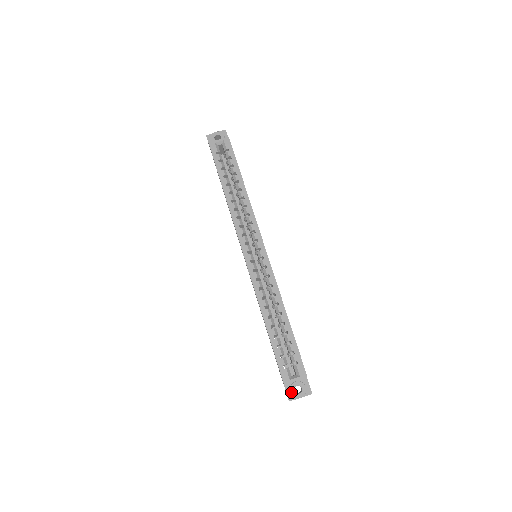
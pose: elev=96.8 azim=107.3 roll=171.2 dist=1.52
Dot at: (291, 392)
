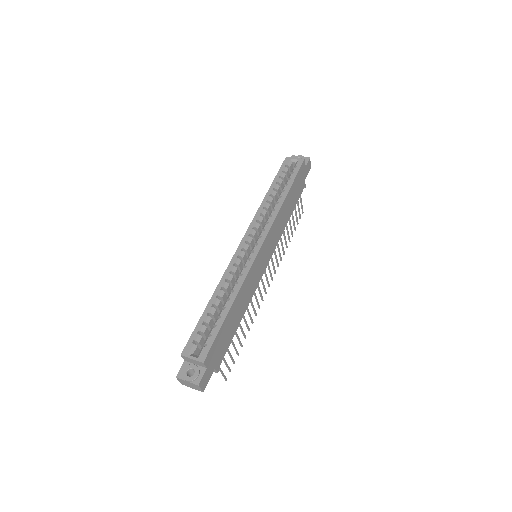
Dot at: (184, 370)
